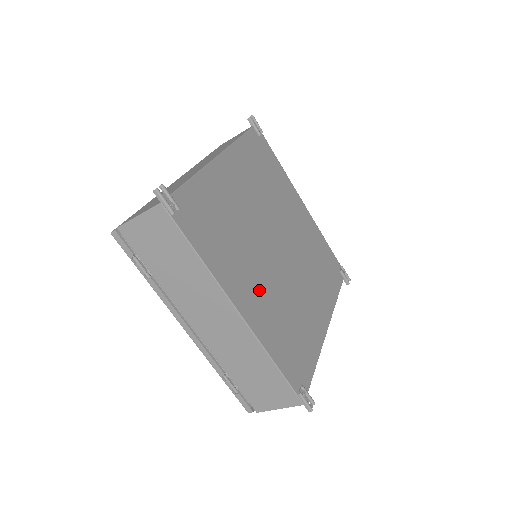
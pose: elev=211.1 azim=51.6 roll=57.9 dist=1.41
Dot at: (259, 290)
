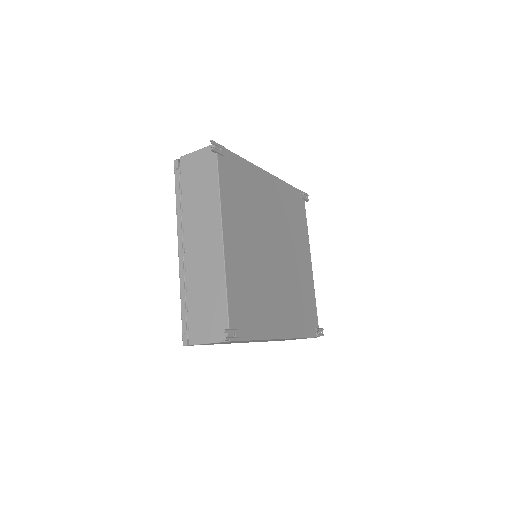
Dot at: (282, 305)
